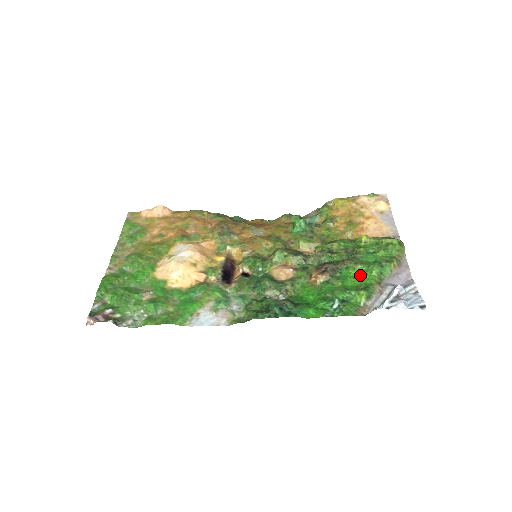
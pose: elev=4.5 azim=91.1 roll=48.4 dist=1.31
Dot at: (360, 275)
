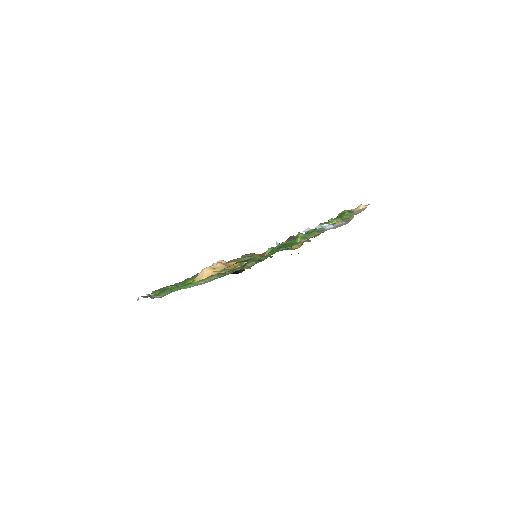
Dot at: occluded
